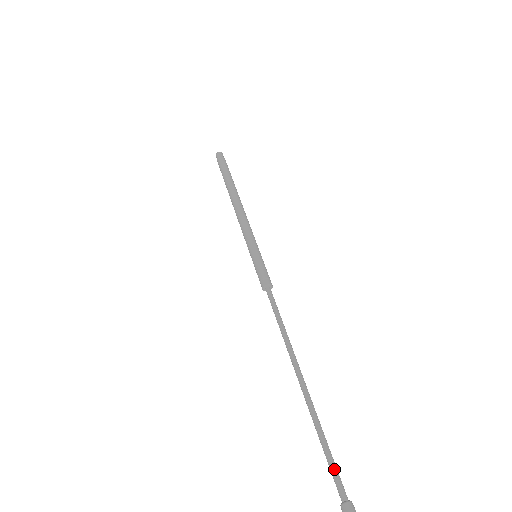
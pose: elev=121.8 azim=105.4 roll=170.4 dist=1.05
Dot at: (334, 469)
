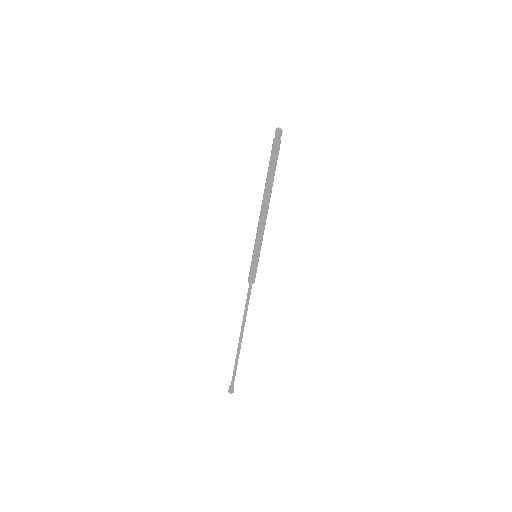
Dot at: (234, 377)
